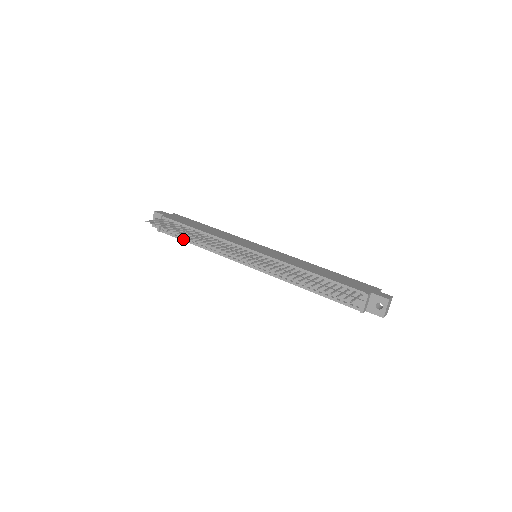
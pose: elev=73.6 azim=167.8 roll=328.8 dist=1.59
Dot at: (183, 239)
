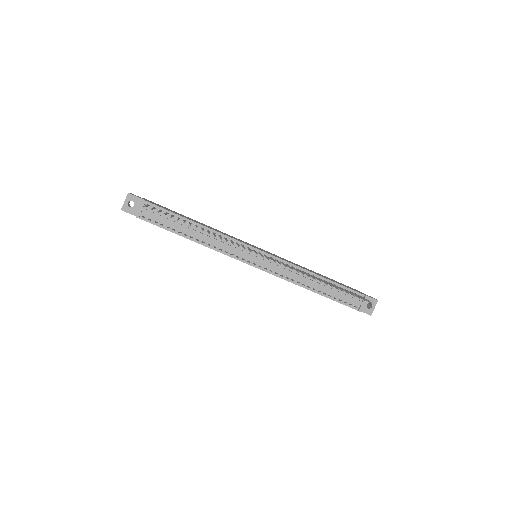
Dot at: (172, 230)
